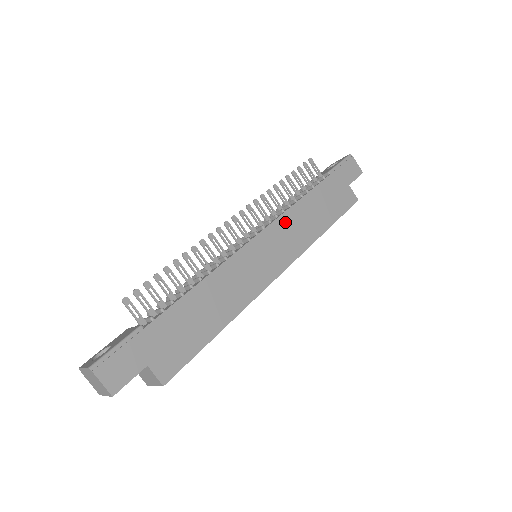
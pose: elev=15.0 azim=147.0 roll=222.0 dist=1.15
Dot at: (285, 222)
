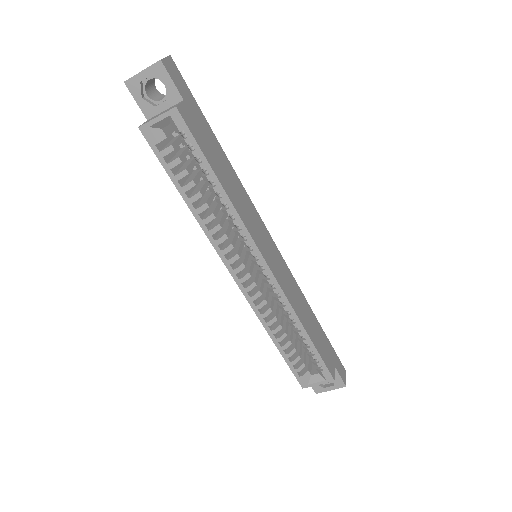
Dot at: (291, 278)
